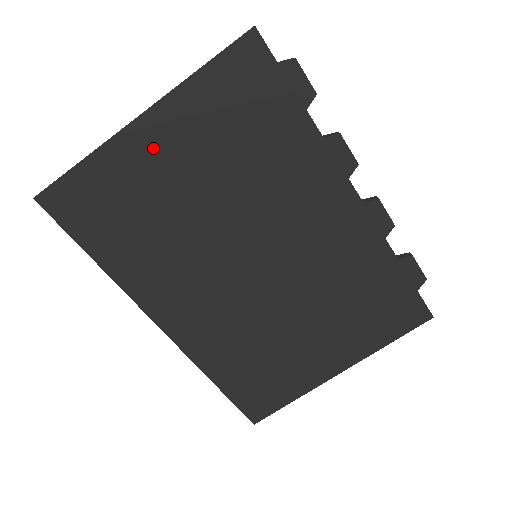
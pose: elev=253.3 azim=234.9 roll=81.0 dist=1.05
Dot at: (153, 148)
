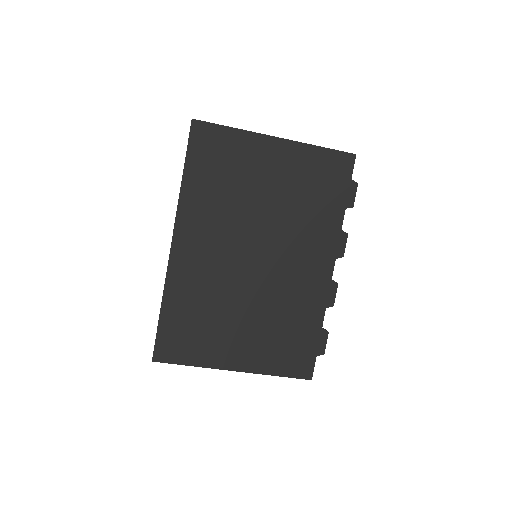
Dot at: (269, 155)
